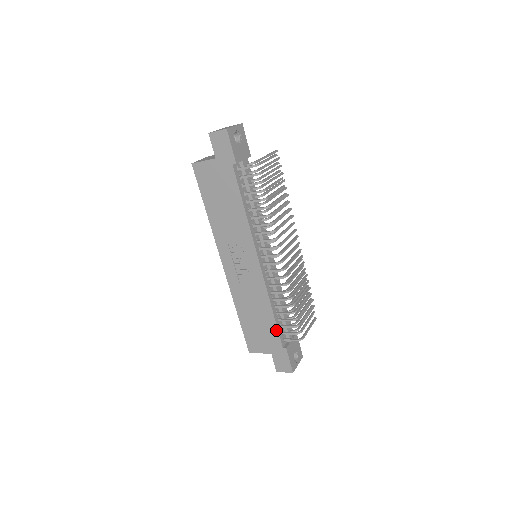
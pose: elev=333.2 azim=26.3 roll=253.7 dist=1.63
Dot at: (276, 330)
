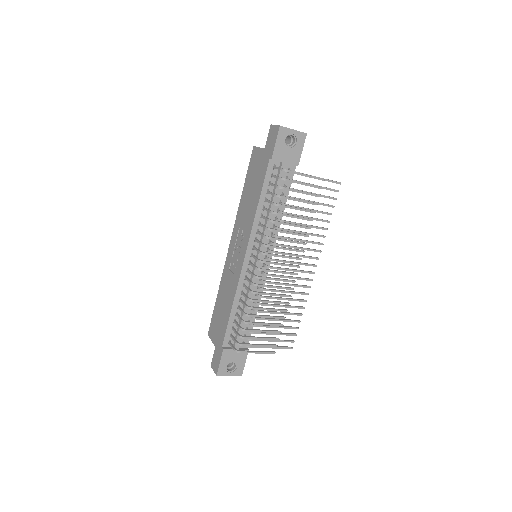
Dot at: (226, 327)
